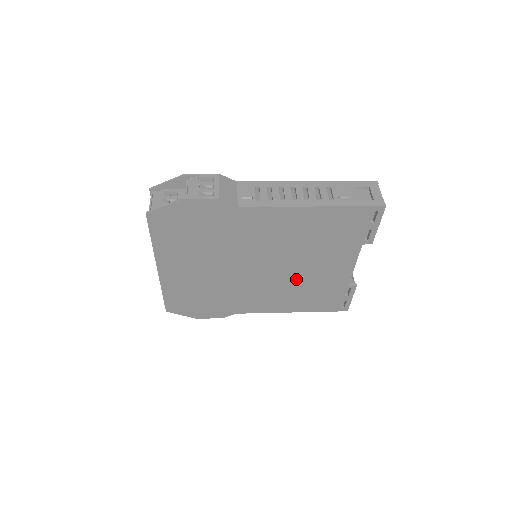
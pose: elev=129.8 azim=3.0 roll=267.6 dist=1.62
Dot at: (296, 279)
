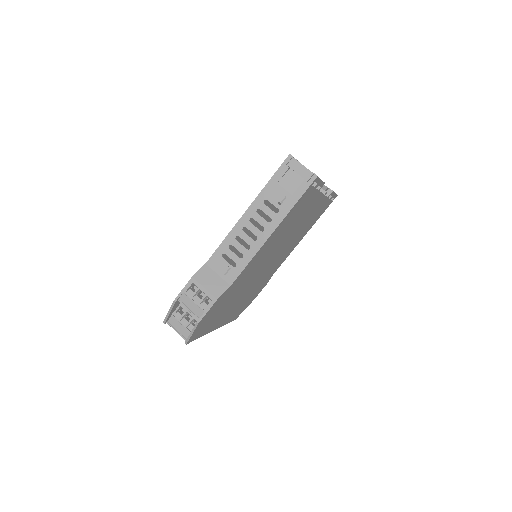
Dot at: (293, 236)
